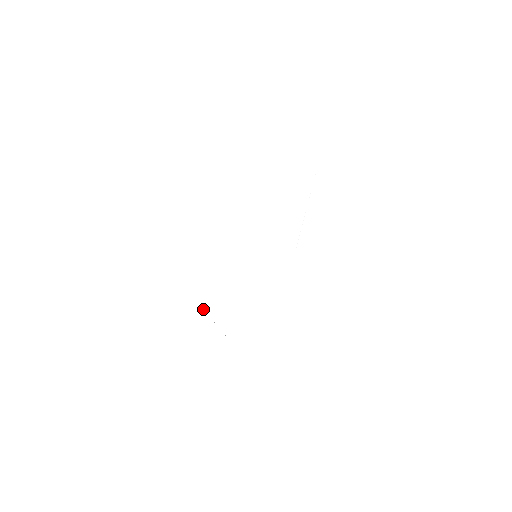
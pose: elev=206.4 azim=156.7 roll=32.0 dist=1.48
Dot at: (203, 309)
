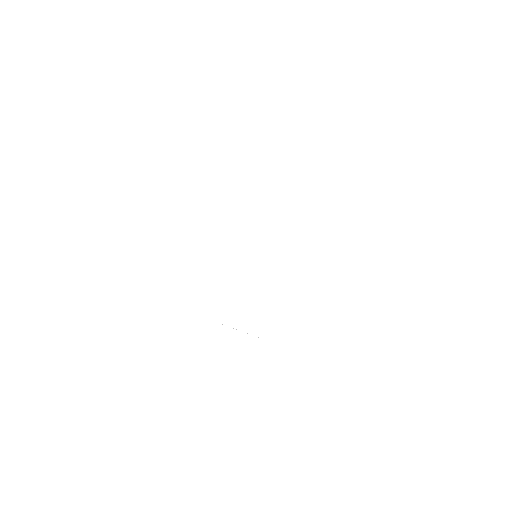
Dot at: occluded
